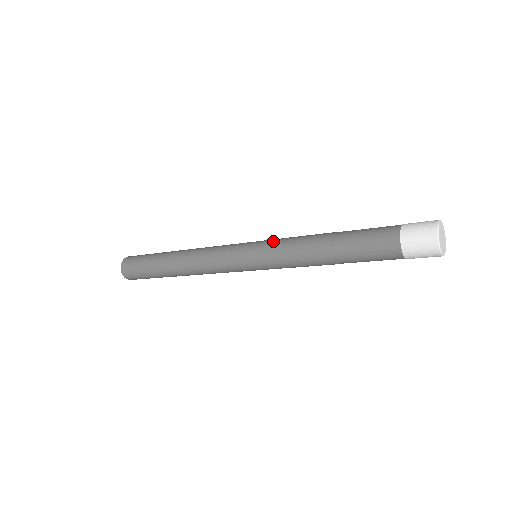
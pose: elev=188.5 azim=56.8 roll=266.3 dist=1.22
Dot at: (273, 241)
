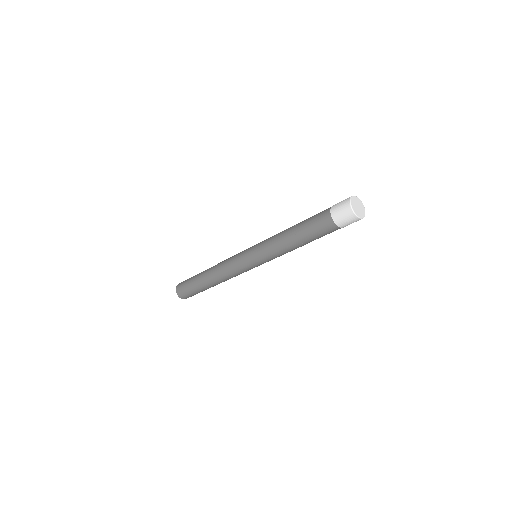
Dot at: occluded
